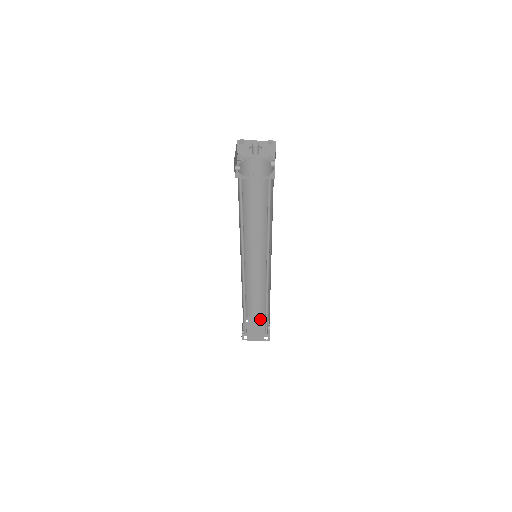
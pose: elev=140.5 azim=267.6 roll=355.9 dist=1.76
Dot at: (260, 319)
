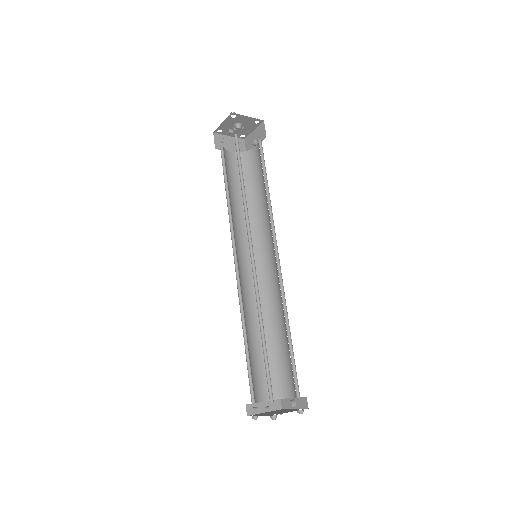
Dot at: (270, 411)
